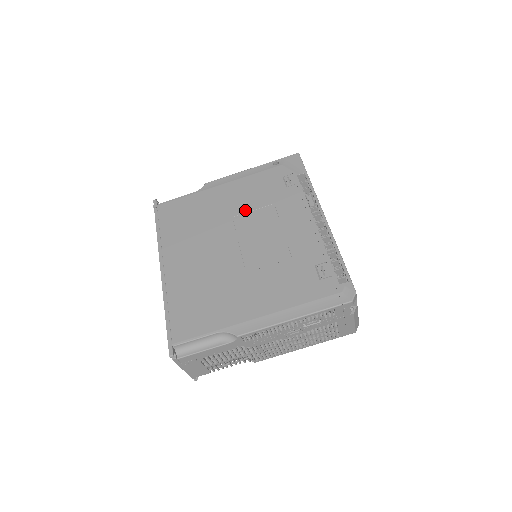
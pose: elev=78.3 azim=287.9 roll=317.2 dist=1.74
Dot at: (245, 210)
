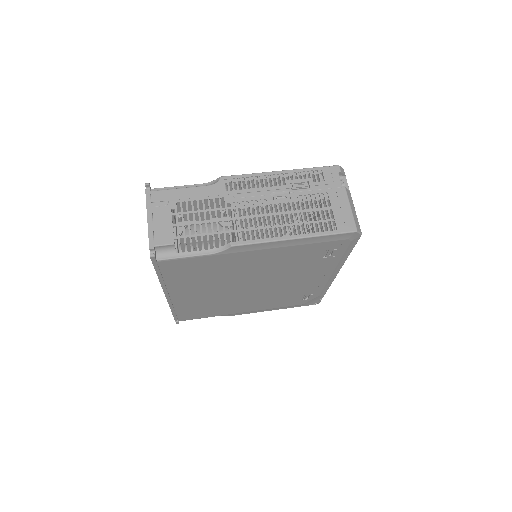
Dot at: occluded
